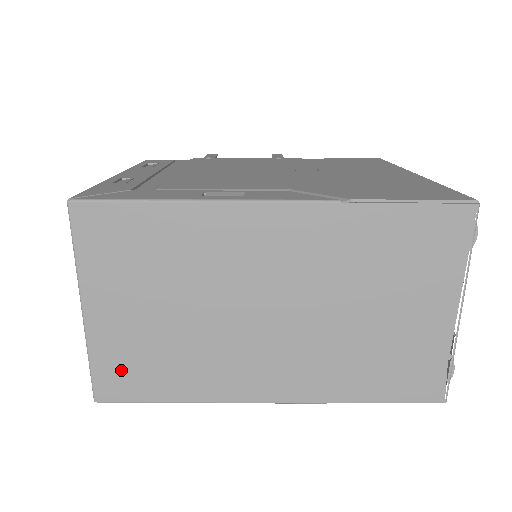
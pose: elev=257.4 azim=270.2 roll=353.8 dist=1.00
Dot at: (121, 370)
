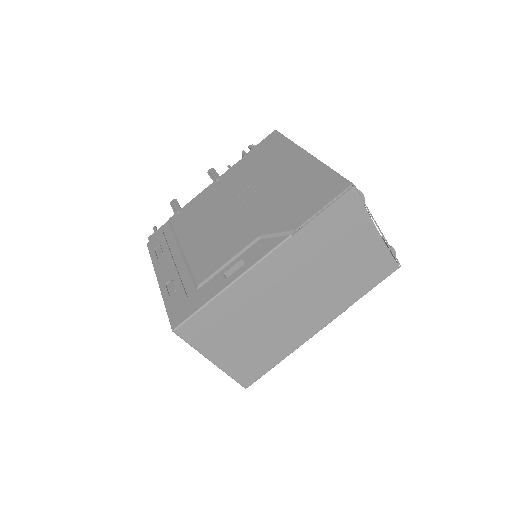
Dot at: (248, 369)
